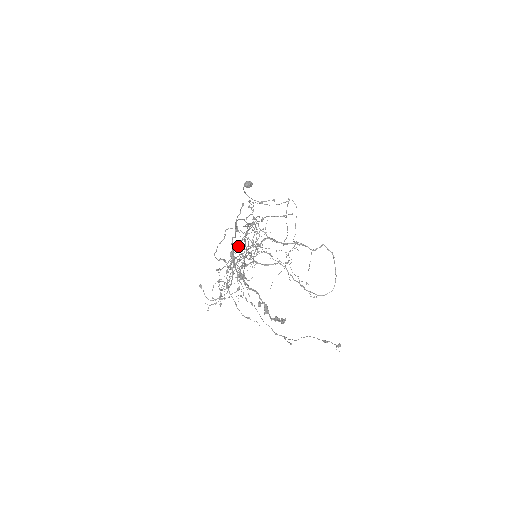
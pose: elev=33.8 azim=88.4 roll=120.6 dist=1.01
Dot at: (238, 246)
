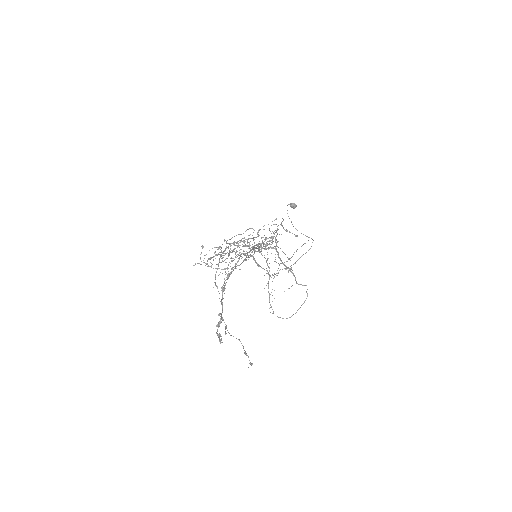
Dot at: occluded
